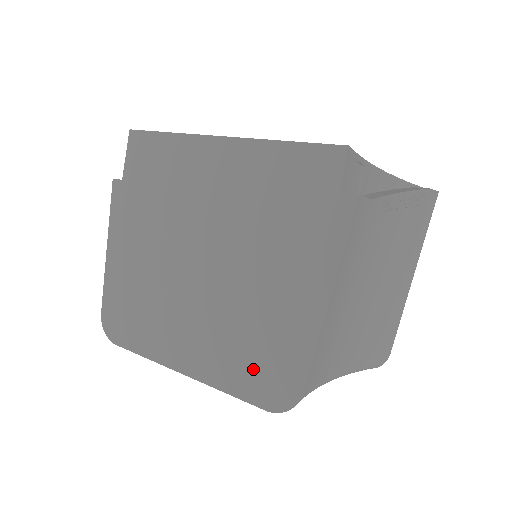
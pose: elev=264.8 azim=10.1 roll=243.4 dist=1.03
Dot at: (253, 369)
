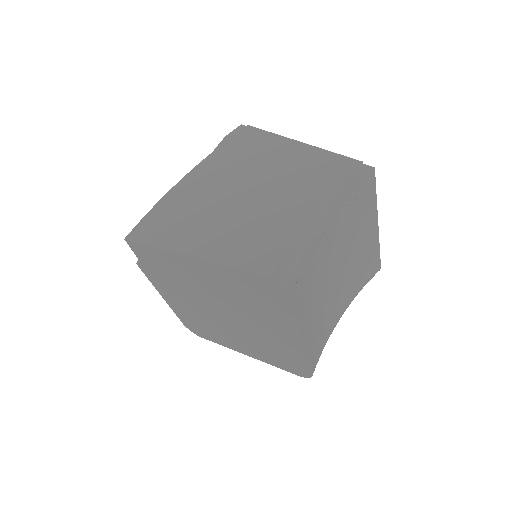
Dot at: (281, 361)
